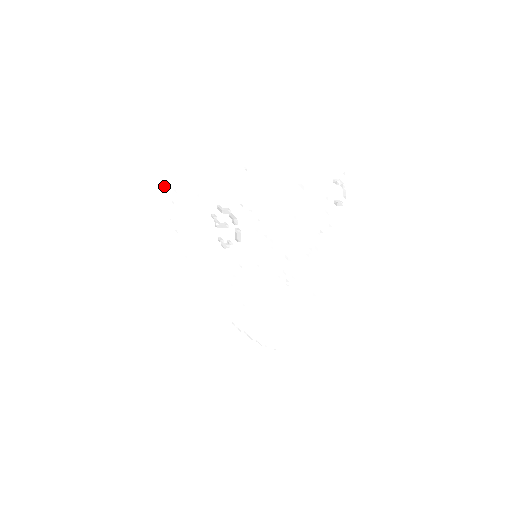
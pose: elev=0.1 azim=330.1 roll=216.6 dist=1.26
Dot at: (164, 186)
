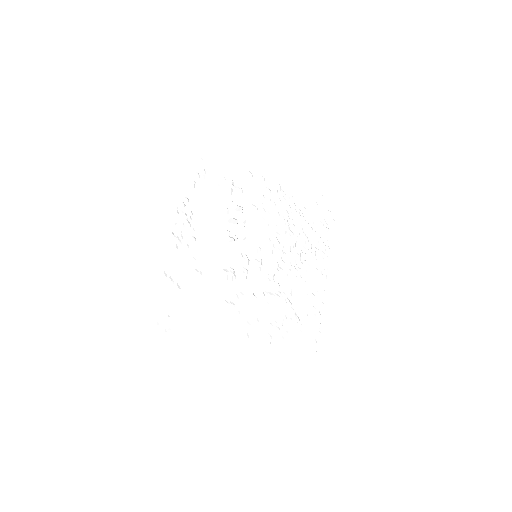
Dot at: (186, 167)
